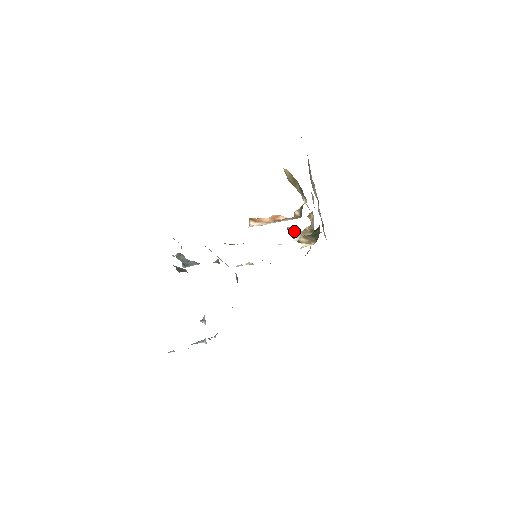
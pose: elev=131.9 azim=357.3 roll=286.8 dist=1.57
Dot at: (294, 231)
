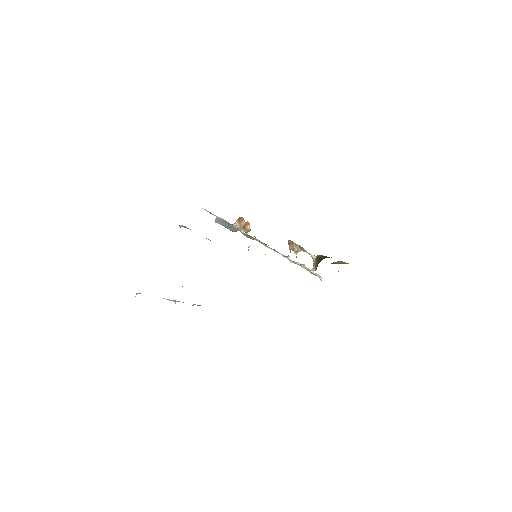
Dot at: (289, 247)
